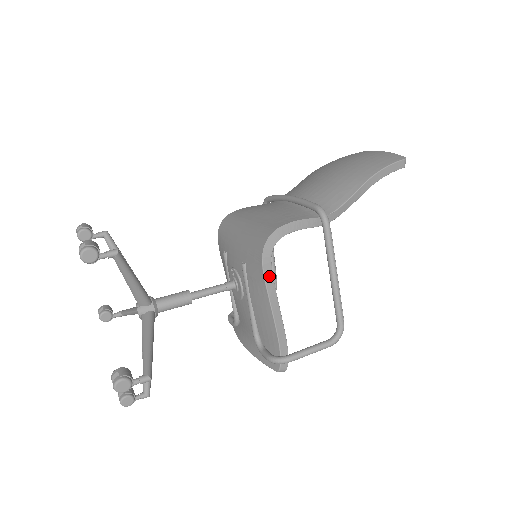
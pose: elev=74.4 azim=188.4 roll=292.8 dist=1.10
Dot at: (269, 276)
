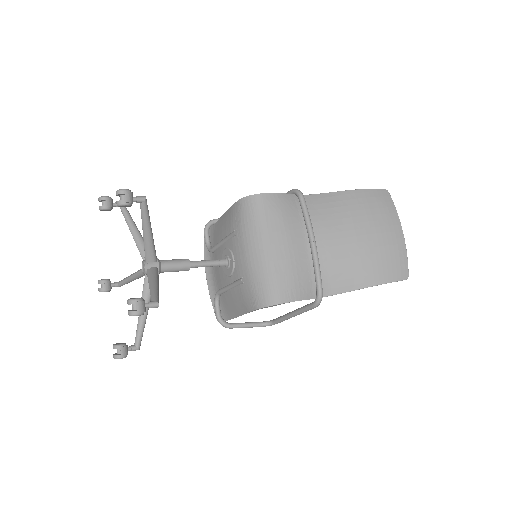
Dot at: occluded
